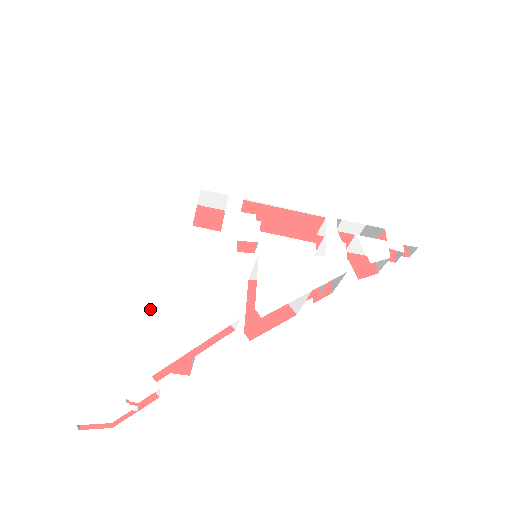
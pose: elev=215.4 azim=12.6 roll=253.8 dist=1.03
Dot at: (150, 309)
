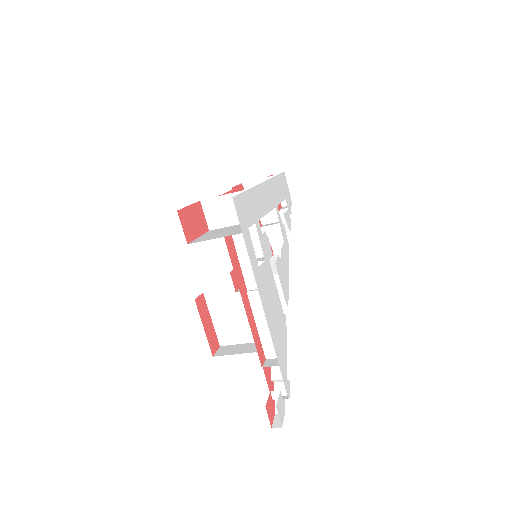
Dot at: (274, 345)
